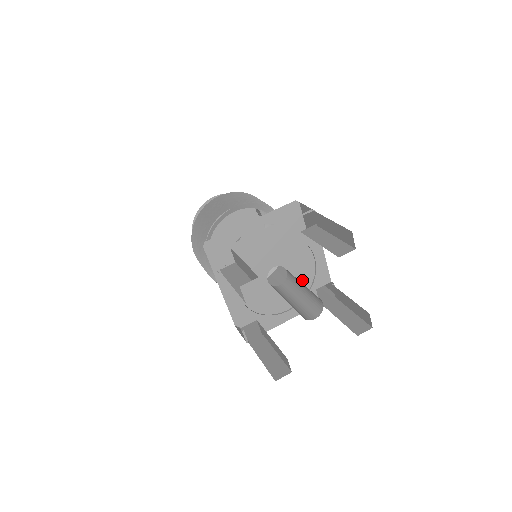
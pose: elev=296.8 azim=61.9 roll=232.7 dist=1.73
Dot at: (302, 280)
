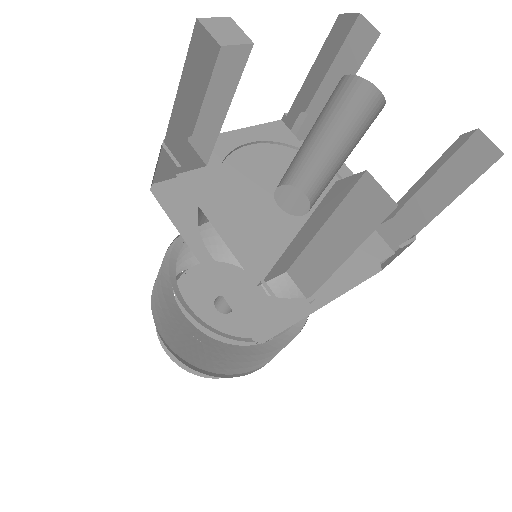
Dot at: occluded
